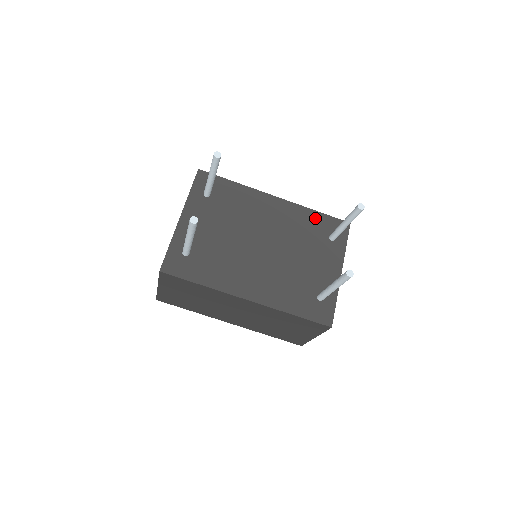
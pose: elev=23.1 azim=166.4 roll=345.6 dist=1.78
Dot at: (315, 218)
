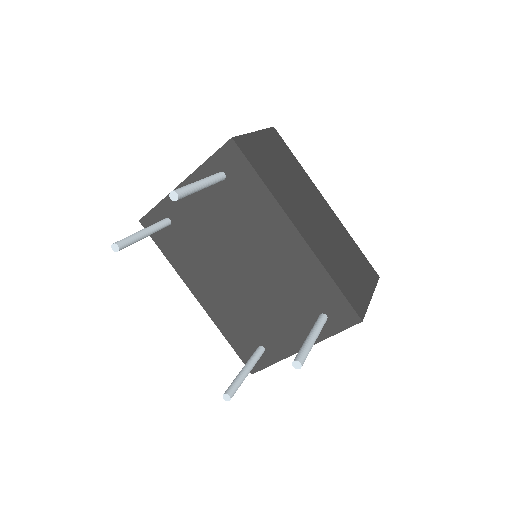
Dot at: (324, 285)
